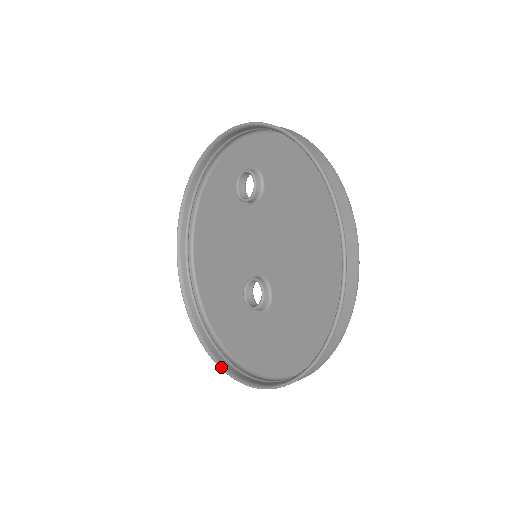
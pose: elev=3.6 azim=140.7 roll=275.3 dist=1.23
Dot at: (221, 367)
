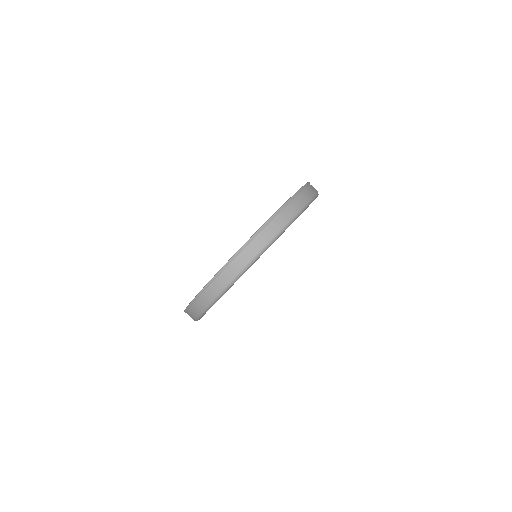
Dot at: occluded
